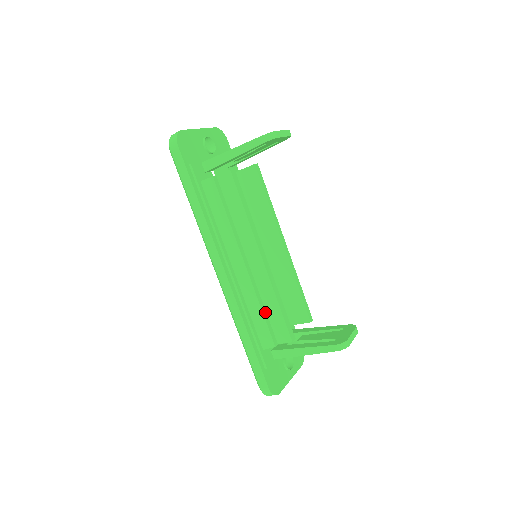
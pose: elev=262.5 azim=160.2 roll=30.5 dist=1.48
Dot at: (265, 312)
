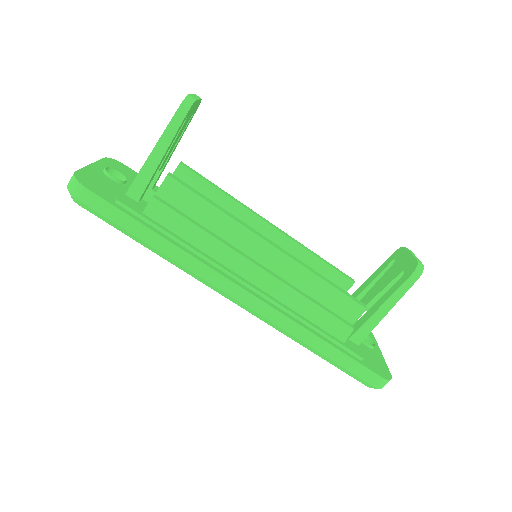
Dot at: (316, 302)
